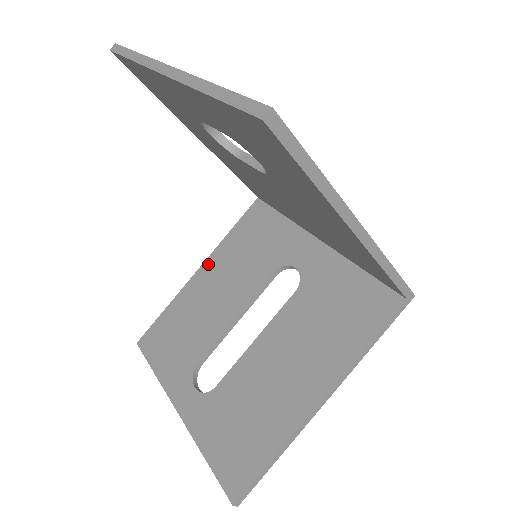
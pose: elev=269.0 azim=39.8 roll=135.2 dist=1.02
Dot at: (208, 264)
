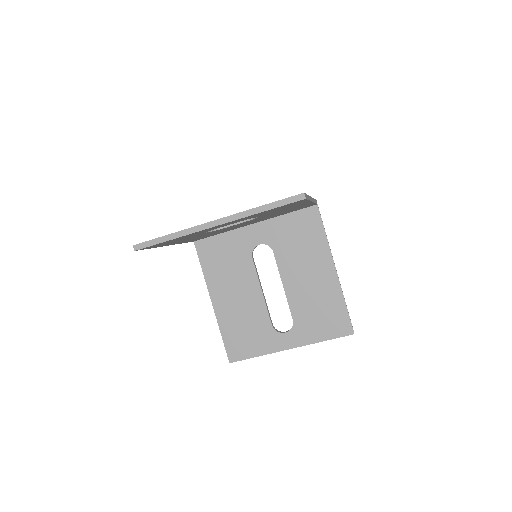
Dot at: (213, 293)
